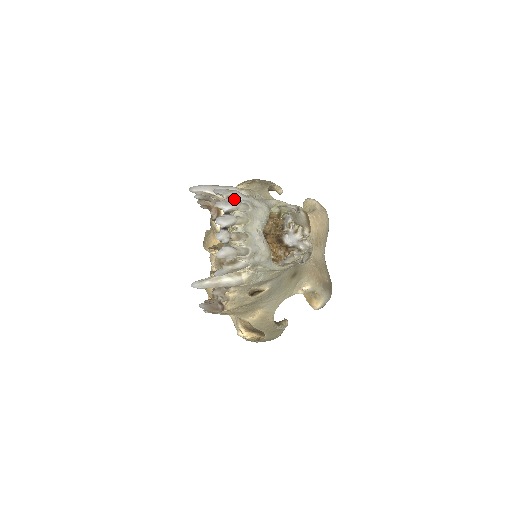
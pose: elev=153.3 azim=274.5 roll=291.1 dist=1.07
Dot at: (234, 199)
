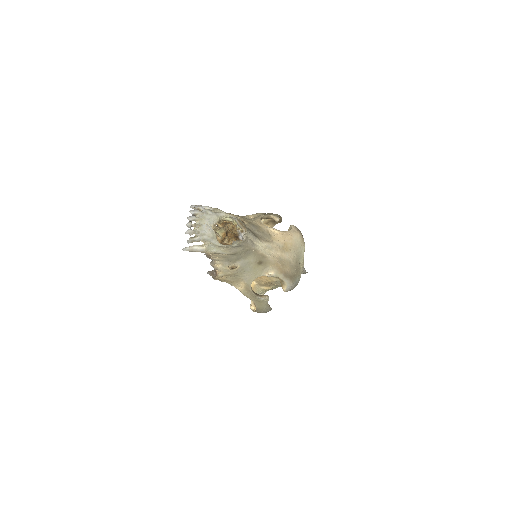
Dot at: (200, 210)
